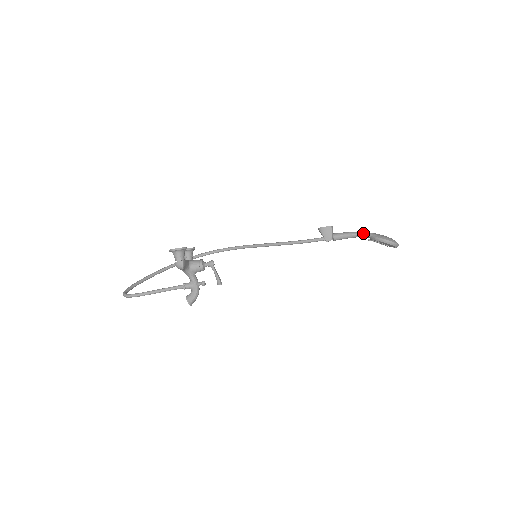
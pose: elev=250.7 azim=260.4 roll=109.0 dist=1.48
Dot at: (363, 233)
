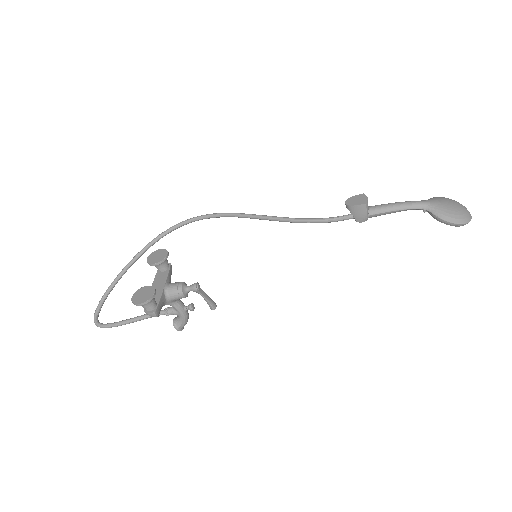
Dot at: (416, 206)
